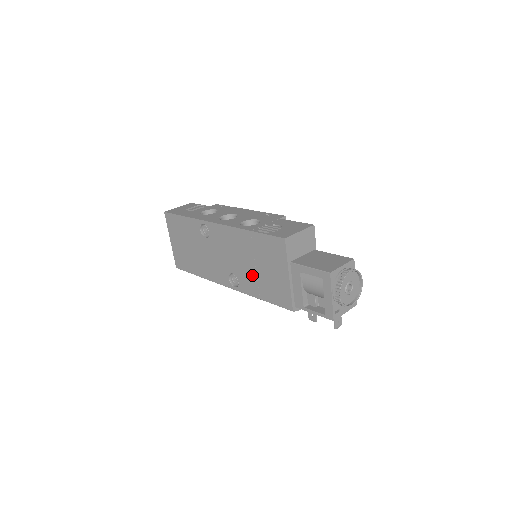
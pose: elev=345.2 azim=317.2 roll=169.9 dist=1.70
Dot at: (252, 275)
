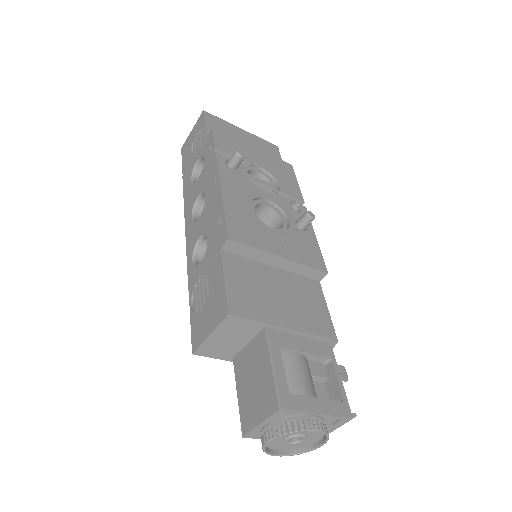
Dot at: occluded
